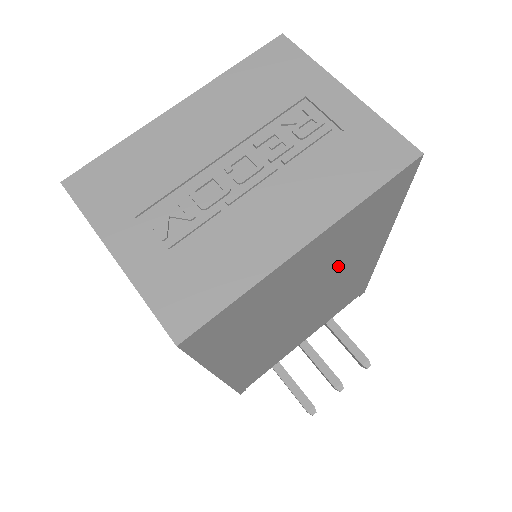
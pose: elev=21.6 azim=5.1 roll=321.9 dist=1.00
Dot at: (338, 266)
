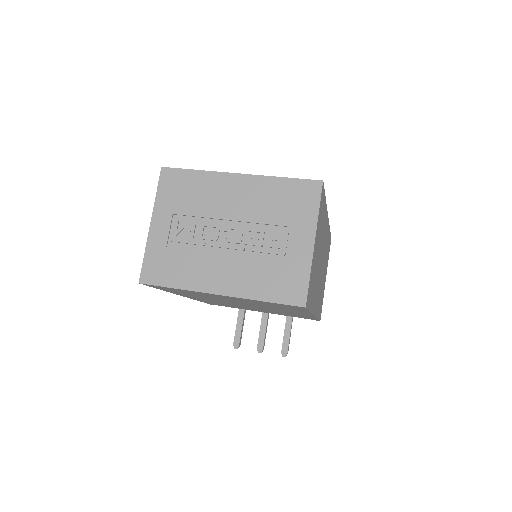
Dot at: (264, 306)
